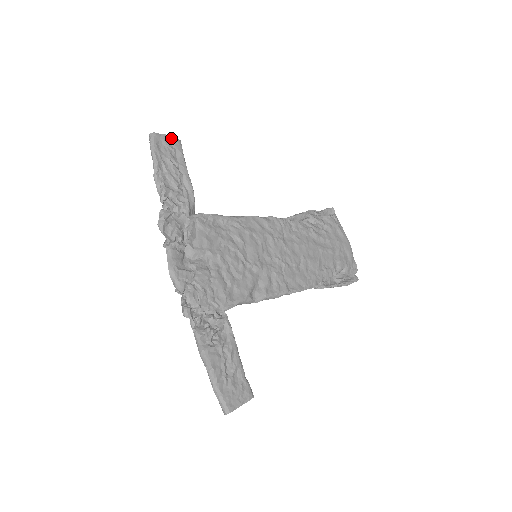
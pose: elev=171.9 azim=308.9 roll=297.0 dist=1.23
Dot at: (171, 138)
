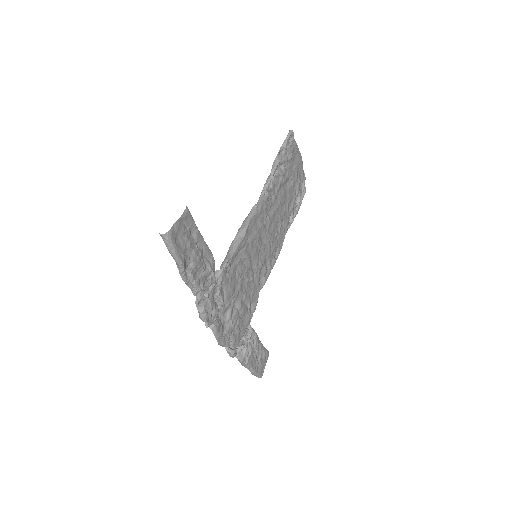
Dot at: (182, 219)
